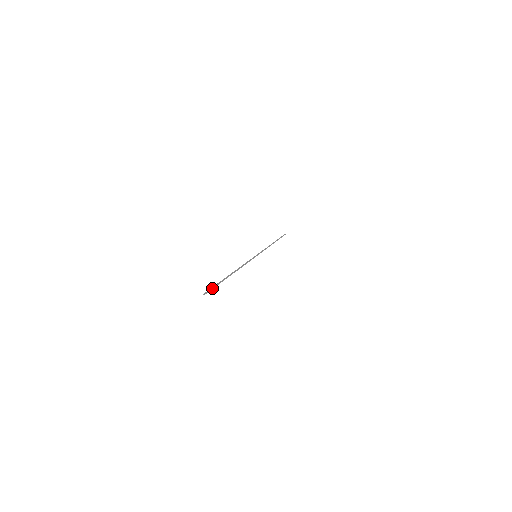
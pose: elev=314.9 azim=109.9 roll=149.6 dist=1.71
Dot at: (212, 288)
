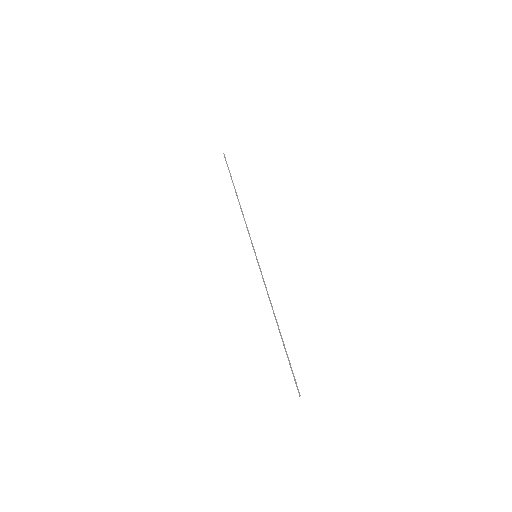
Dot at: (294, 377)
